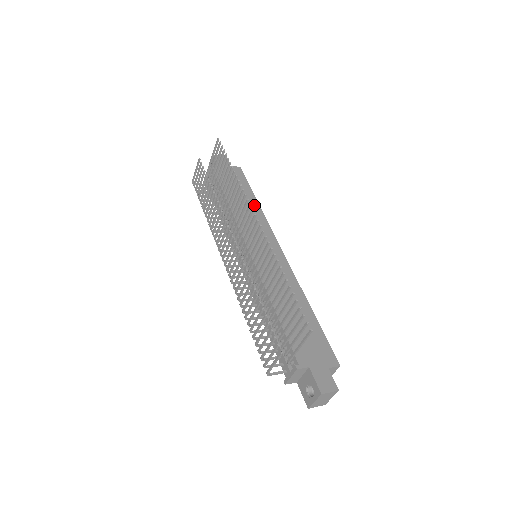
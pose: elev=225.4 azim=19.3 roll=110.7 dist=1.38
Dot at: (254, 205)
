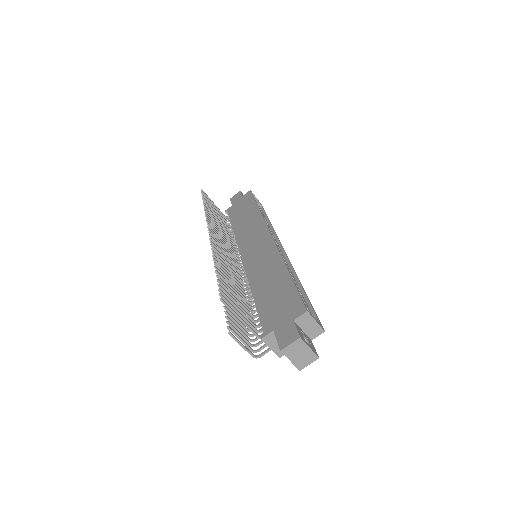
Dot at: (255, 214)
